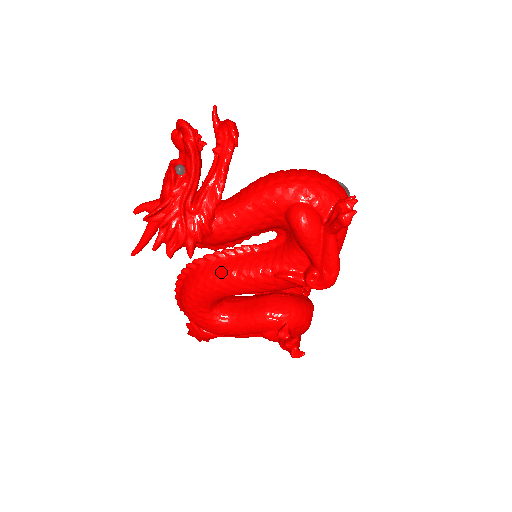
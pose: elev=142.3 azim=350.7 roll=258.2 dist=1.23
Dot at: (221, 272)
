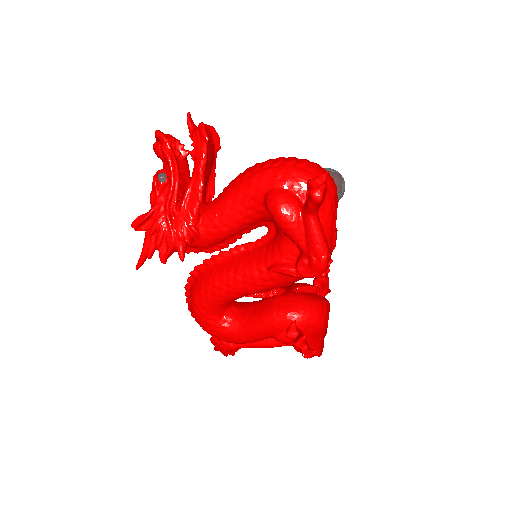
Dot at: (219, 274)
